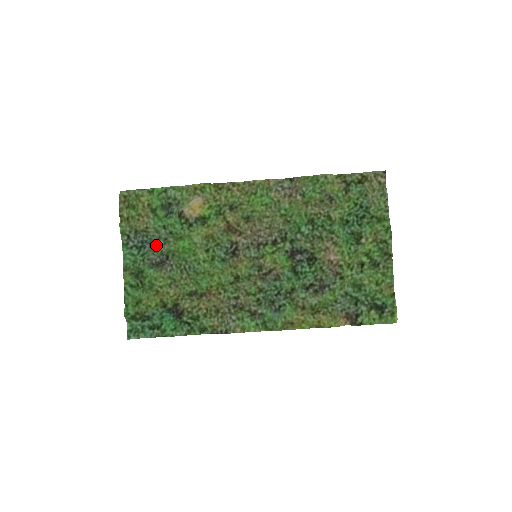
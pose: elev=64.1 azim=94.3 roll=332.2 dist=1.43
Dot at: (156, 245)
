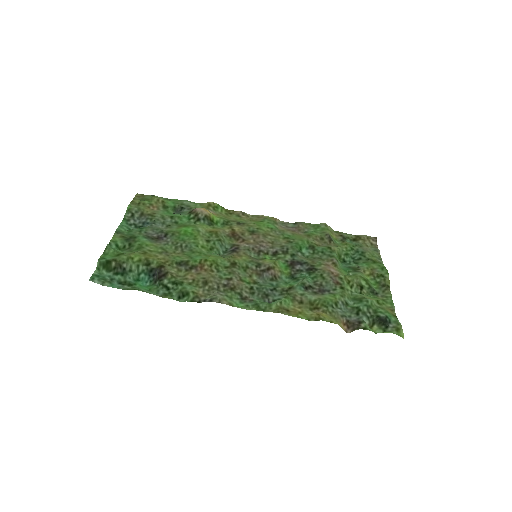
Dot at: (157, 227)
